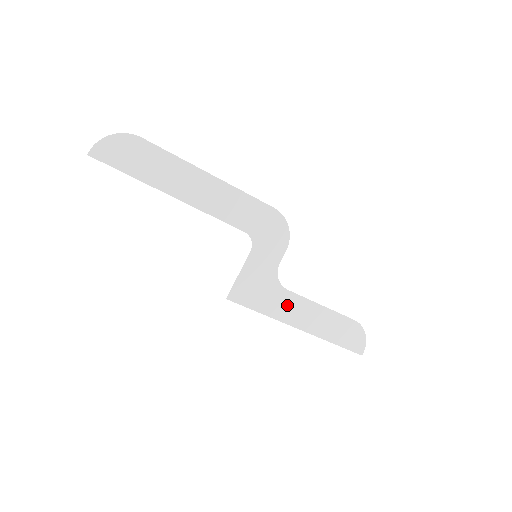
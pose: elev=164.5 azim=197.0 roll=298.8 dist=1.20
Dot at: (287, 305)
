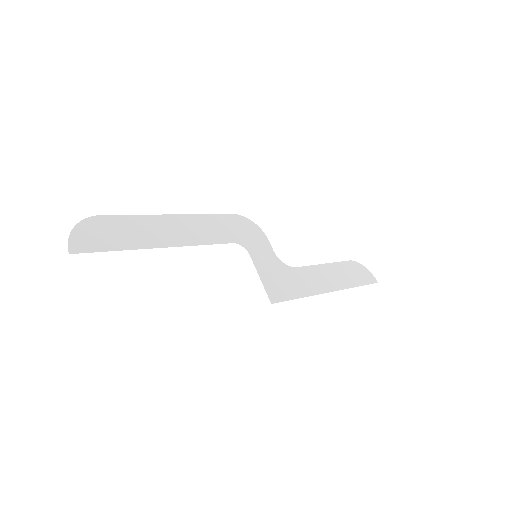
Dot at: (308, 279)
